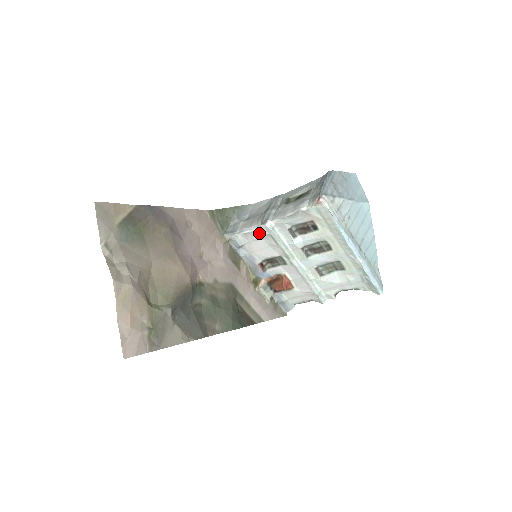
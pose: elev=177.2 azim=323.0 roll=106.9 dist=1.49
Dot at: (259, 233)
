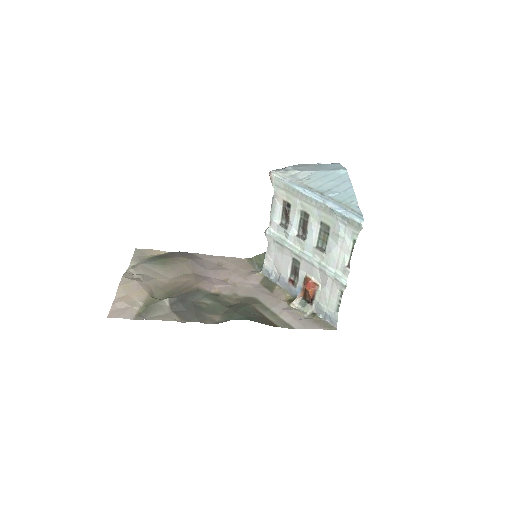
Dot at: (270, 247)
